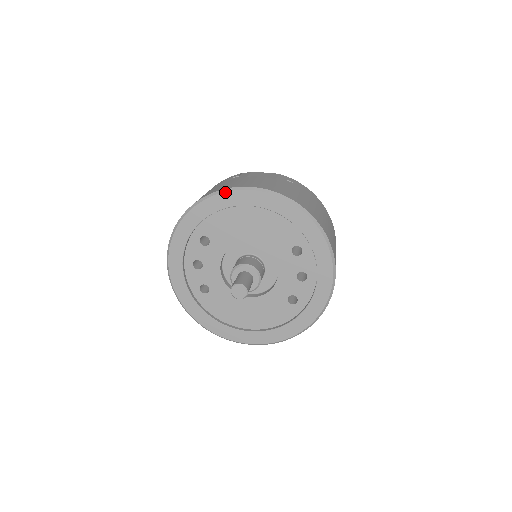
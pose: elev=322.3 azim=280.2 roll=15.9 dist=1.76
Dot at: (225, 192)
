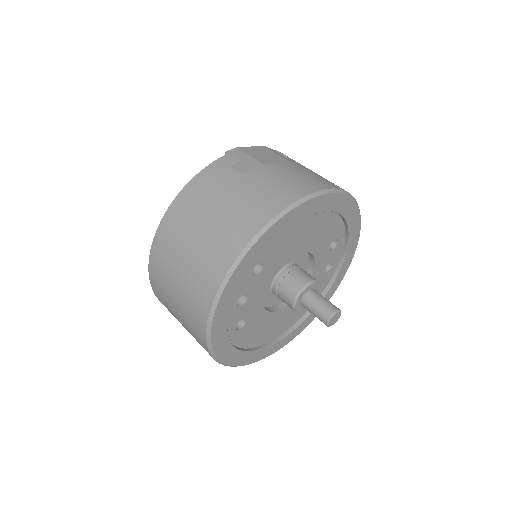
Dot at: (302, 204)
